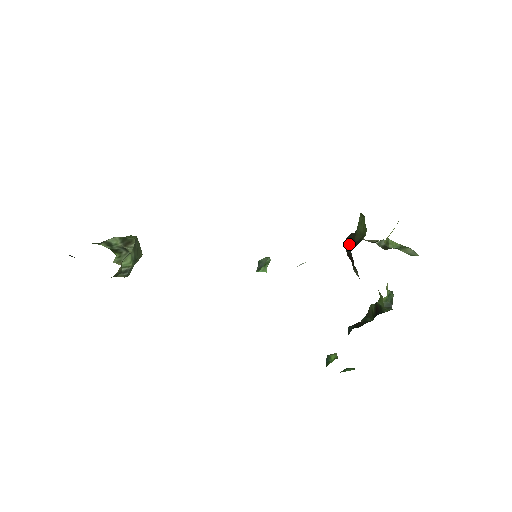
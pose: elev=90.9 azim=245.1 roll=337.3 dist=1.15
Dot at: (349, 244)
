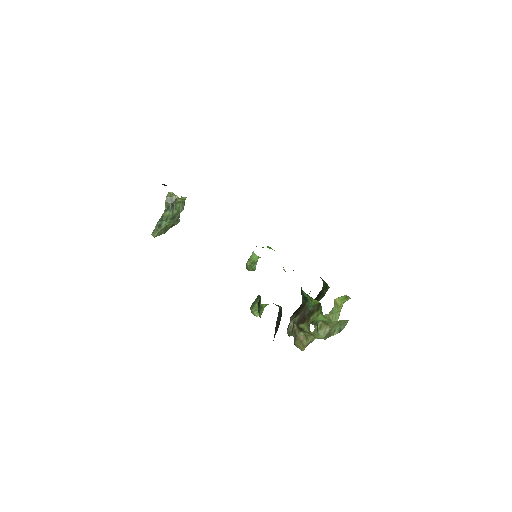
Dot at: occluded
